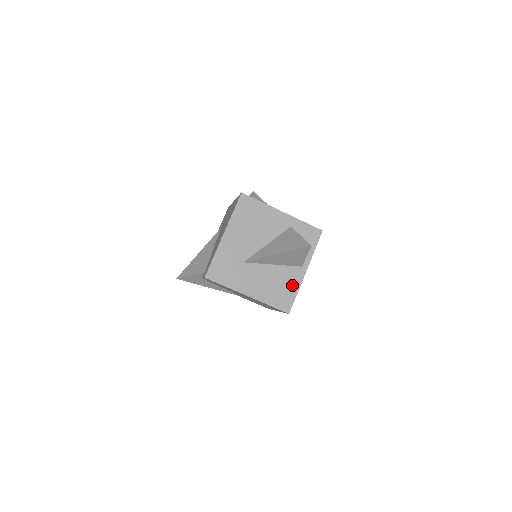
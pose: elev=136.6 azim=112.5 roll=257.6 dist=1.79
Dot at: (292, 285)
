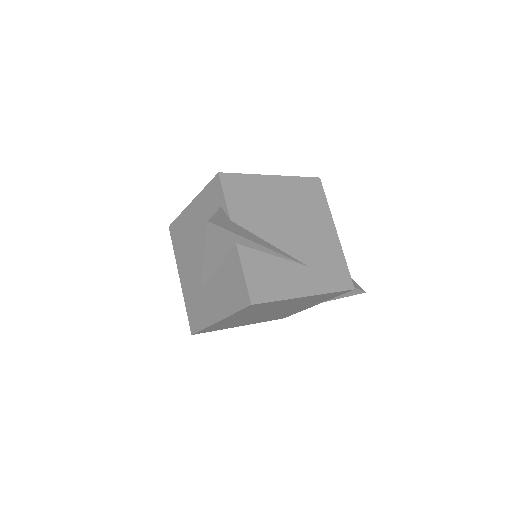
Dot at: occluded
